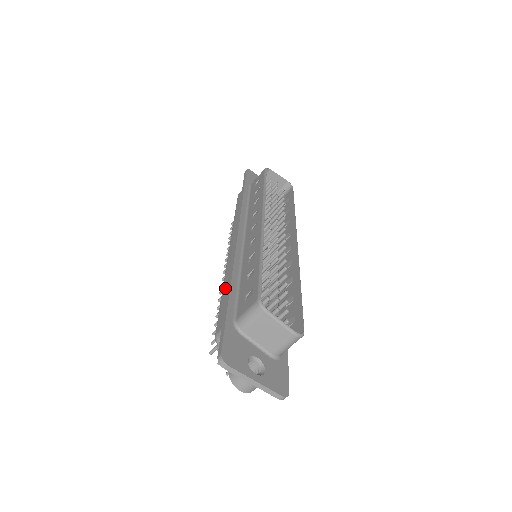
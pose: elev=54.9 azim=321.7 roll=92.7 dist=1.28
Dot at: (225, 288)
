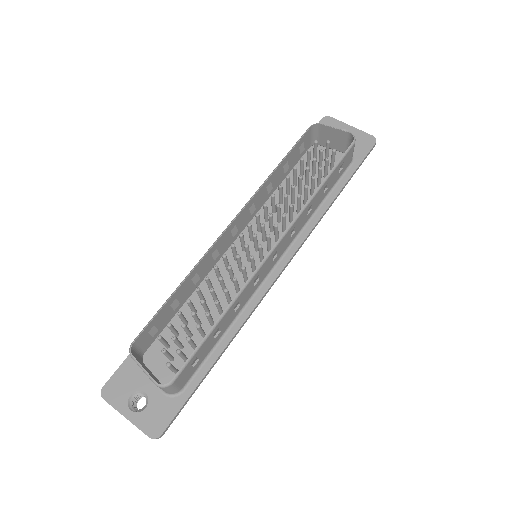
Dot at: occluded
